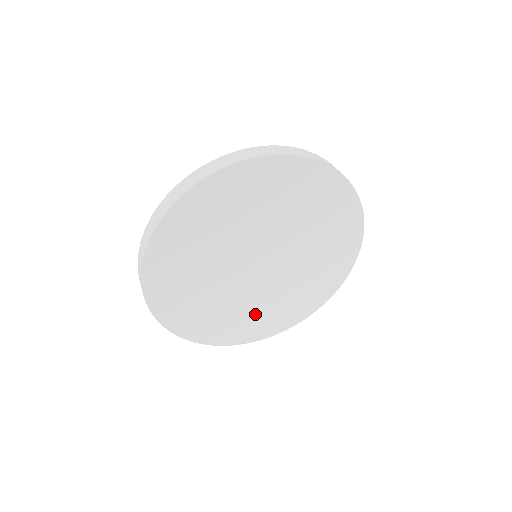
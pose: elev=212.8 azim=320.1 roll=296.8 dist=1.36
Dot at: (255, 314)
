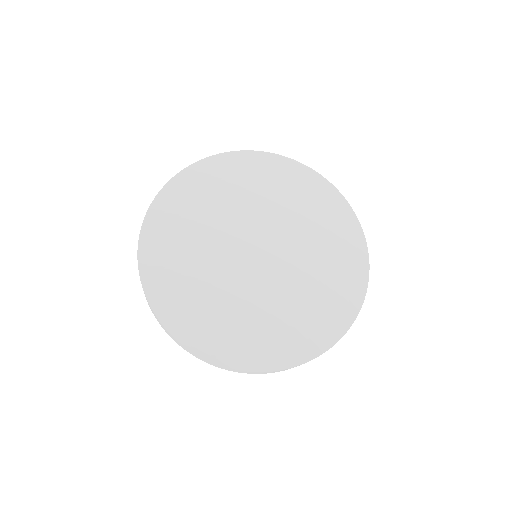
Dot at: (296, 317)
